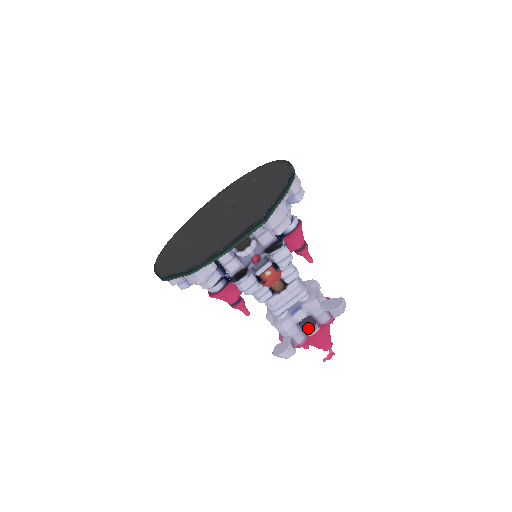
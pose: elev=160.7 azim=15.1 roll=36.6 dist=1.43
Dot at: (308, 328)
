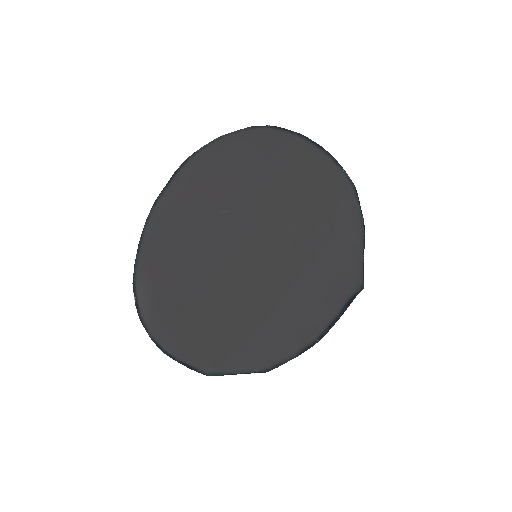
Dot at: occluded
